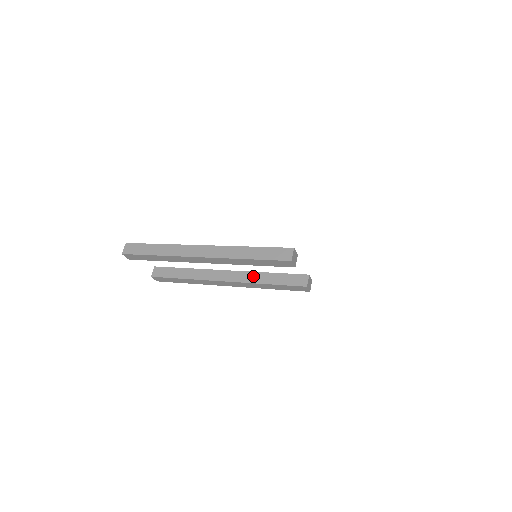
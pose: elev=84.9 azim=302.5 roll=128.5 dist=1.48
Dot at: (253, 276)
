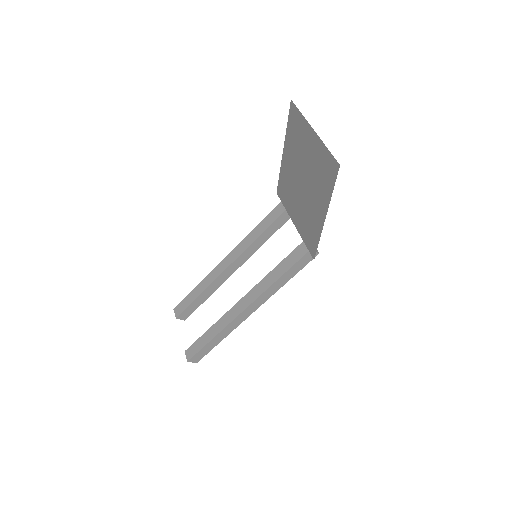
Dot at: (251, 249)
